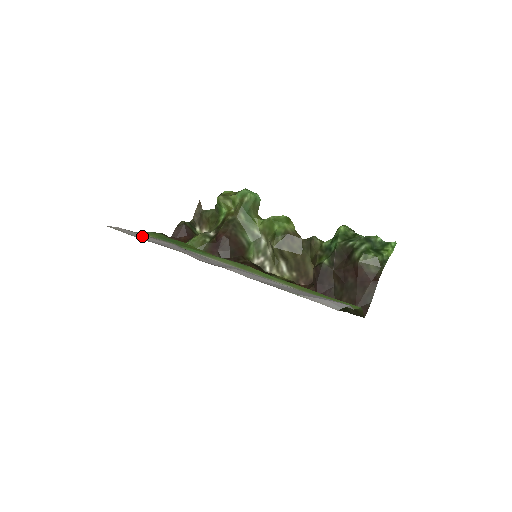
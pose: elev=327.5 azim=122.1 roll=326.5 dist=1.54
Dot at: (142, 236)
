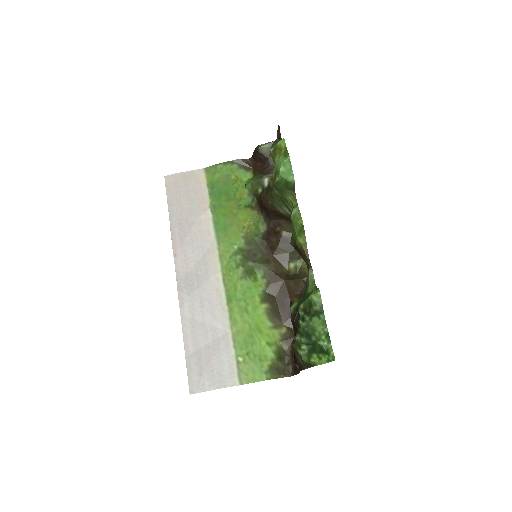
Dot at: (179, 200)
